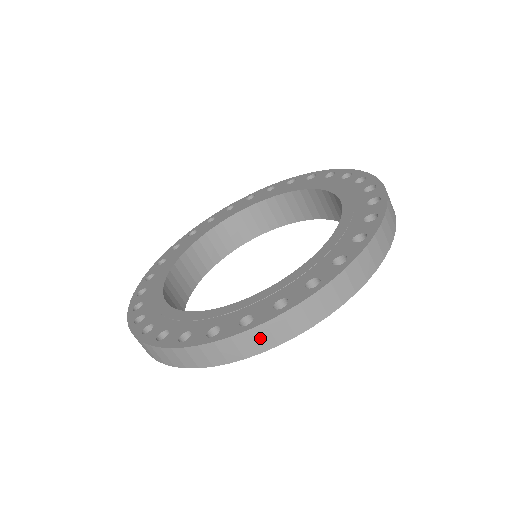
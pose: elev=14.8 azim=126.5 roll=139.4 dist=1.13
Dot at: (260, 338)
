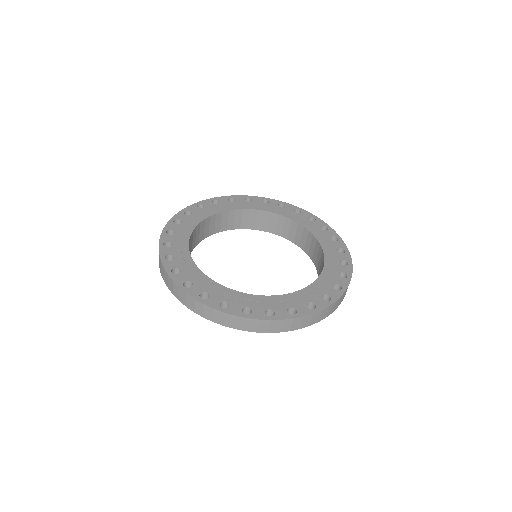
Dot at: (170, 283)
